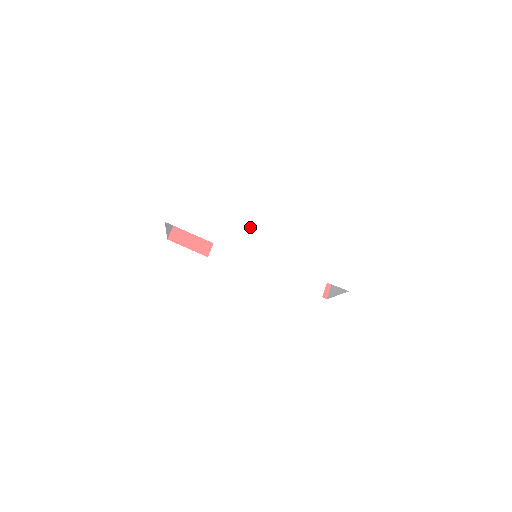
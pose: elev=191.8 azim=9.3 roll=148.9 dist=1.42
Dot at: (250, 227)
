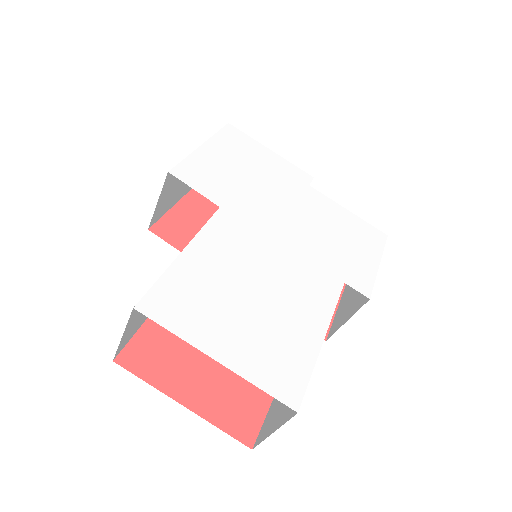
Dot at: (261, 208)
